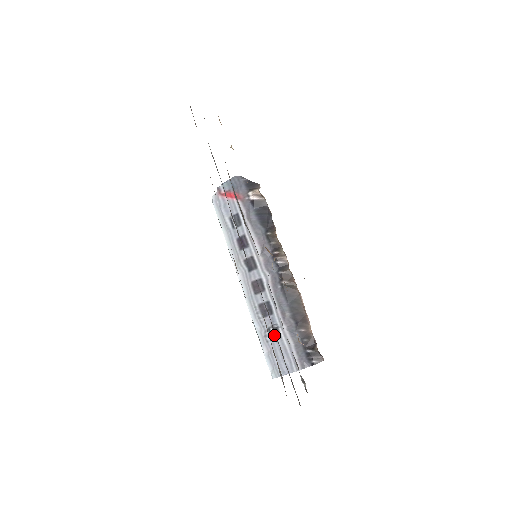
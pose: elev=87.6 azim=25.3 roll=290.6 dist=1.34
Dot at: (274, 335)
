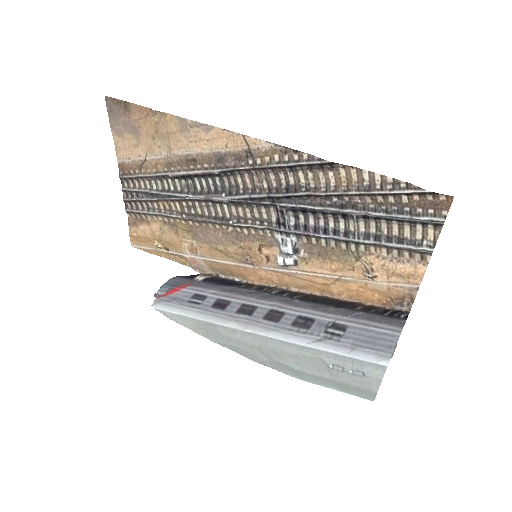
Dot at: (338, 330)
